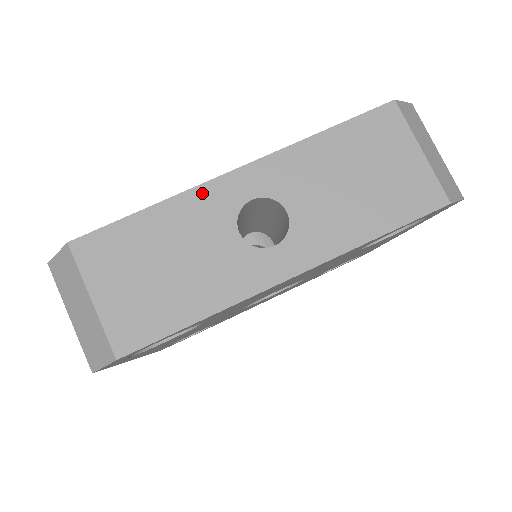
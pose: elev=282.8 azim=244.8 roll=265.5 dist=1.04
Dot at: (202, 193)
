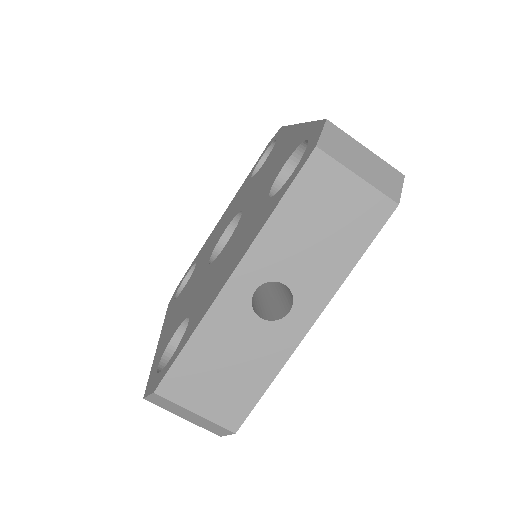
Dot at: (218, 308)
